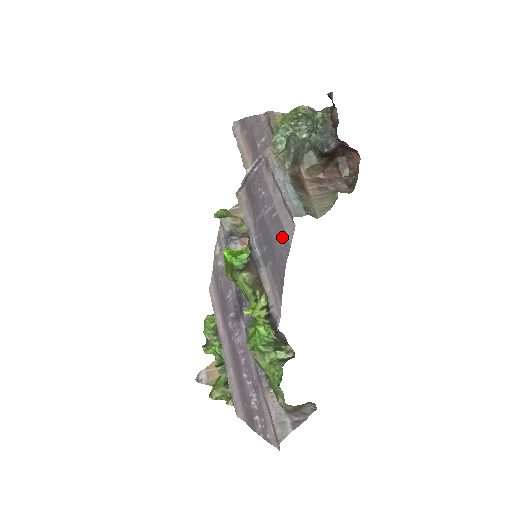
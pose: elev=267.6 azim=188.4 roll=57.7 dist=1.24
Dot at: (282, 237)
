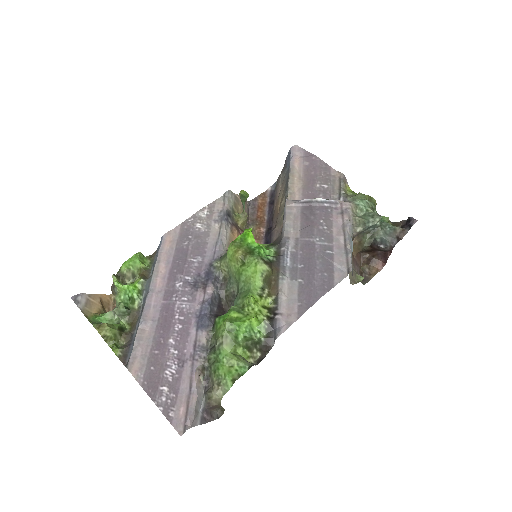
Dot at: (329, 273)
